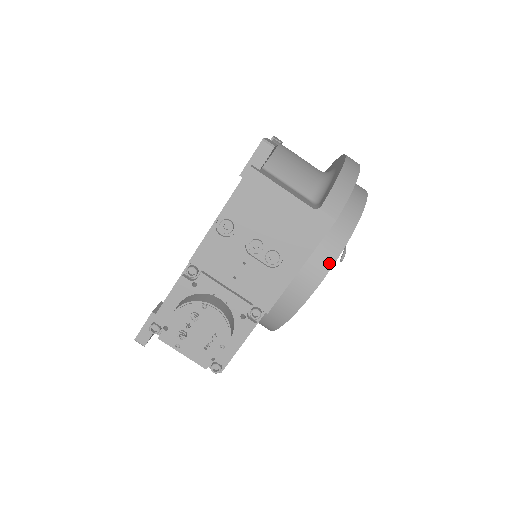
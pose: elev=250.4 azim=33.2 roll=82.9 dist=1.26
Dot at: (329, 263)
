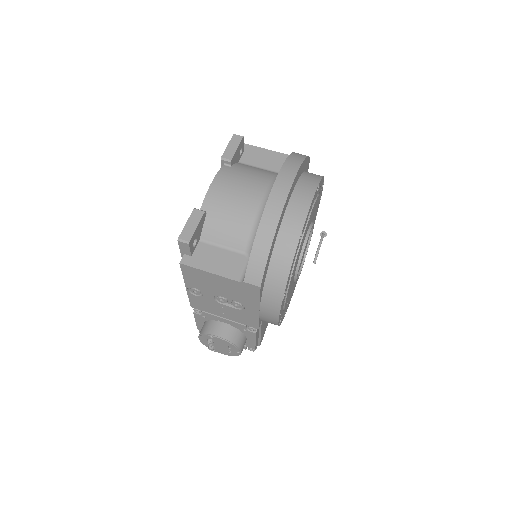
Dot at: (277, 305)
